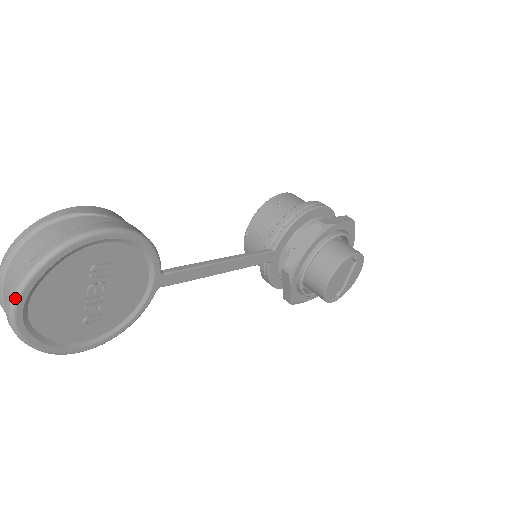
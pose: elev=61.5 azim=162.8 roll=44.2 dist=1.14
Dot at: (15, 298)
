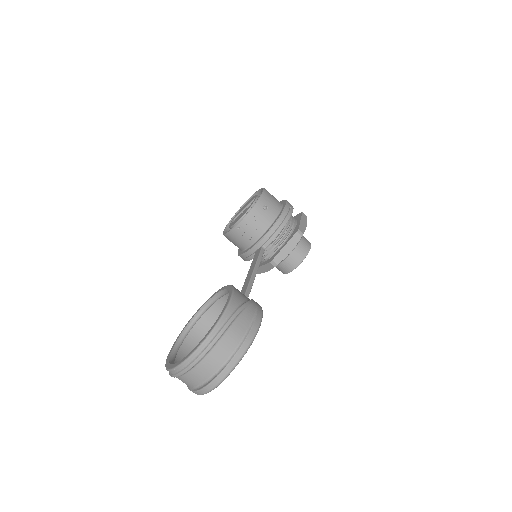
Dot at: (220, 383)
